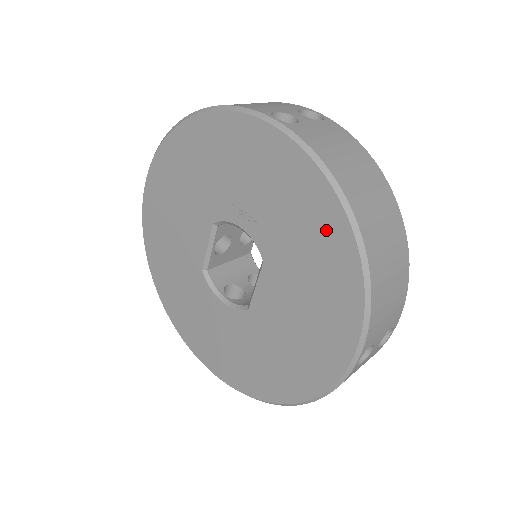
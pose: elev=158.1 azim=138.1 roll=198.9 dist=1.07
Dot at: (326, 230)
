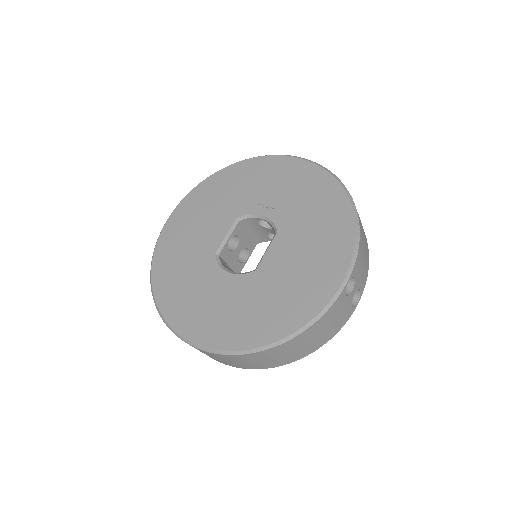
Dot at: (330, 201)
